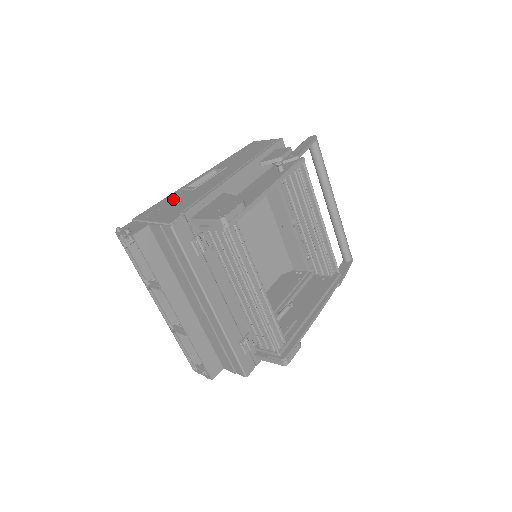
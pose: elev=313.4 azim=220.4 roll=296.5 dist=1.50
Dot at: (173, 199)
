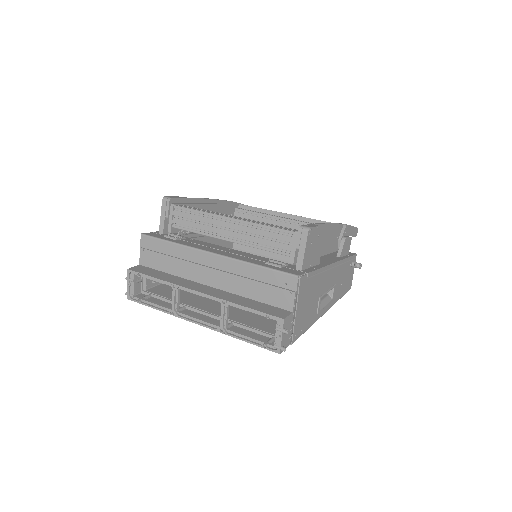
Dot at: occluded
